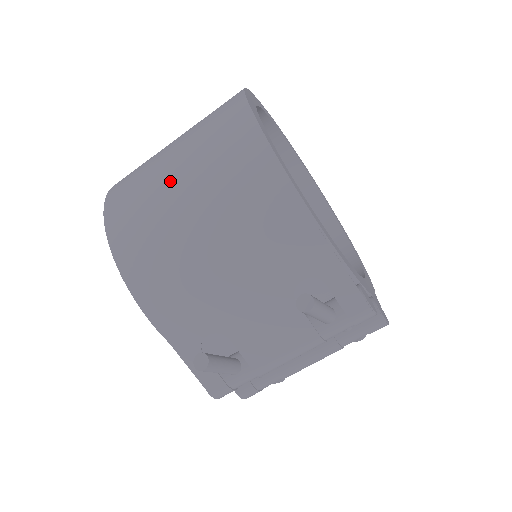
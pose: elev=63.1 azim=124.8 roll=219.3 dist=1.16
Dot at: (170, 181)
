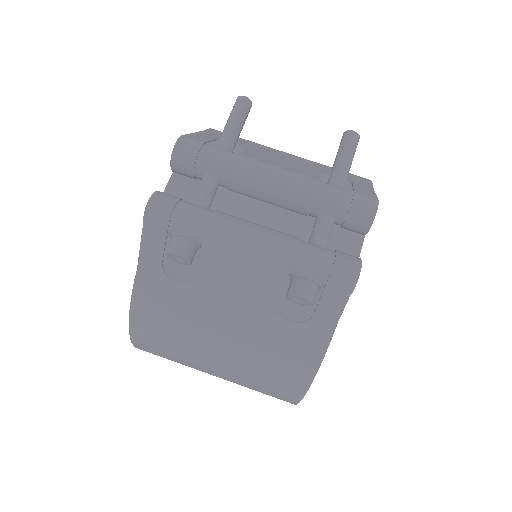
Dot at: occluded
